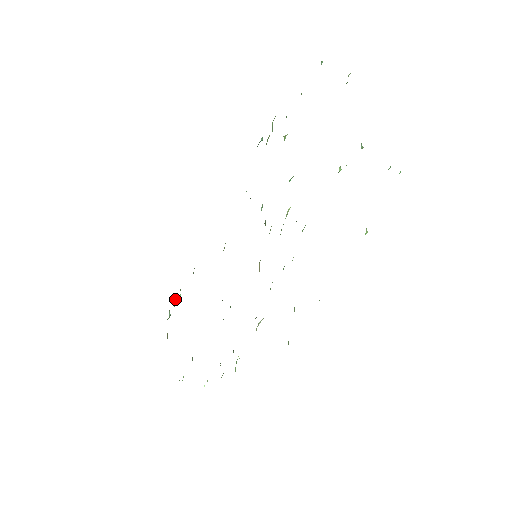
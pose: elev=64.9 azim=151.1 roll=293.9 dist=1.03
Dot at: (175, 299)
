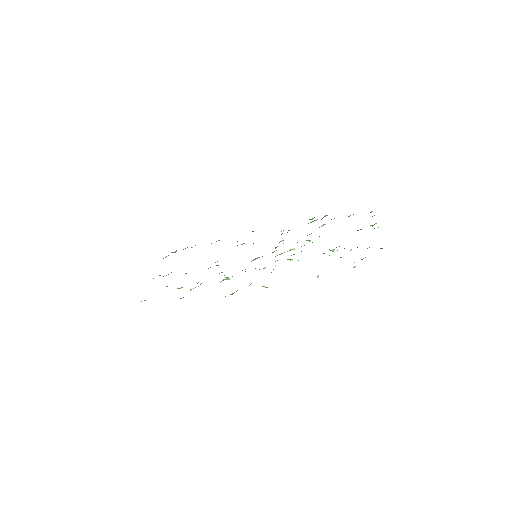
Dot at: occluded
